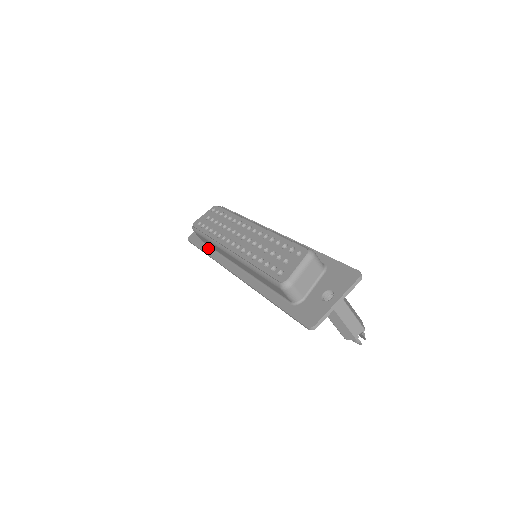
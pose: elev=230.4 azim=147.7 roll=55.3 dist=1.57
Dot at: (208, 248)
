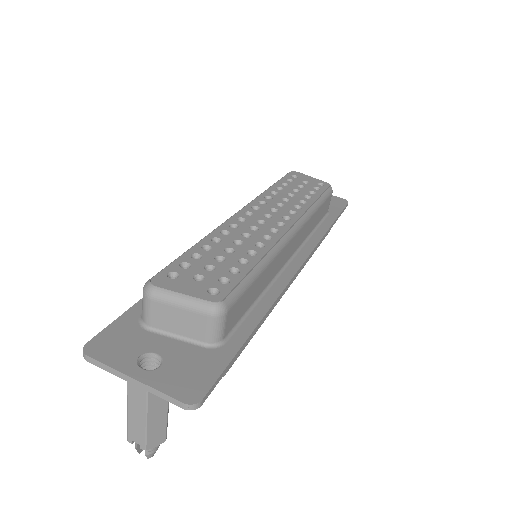
Dot at: occluded
